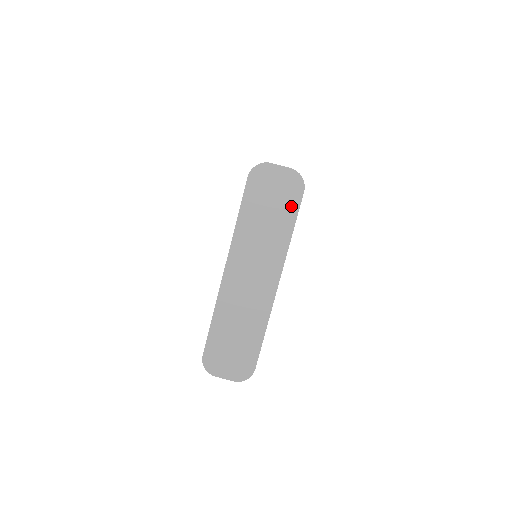
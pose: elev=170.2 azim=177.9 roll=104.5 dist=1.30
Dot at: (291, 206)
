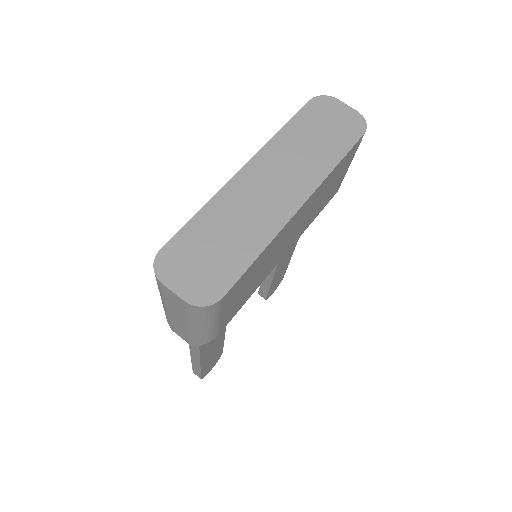
Dot at: (346, 140)
